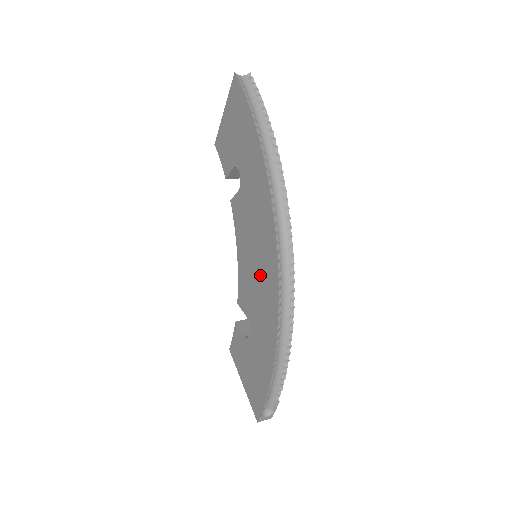
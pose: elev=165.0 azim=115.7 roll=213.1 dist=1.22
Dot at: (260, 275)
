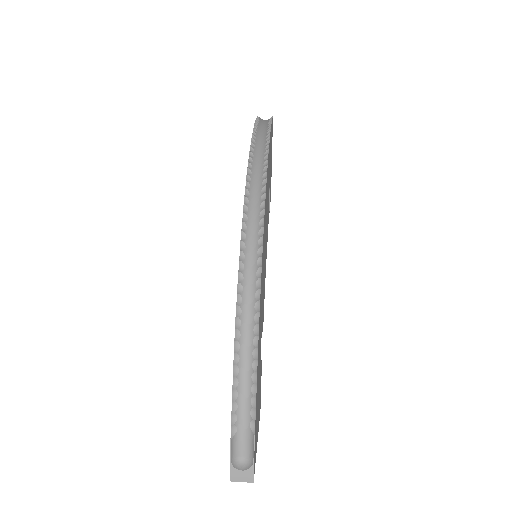
Dot at: occluded
